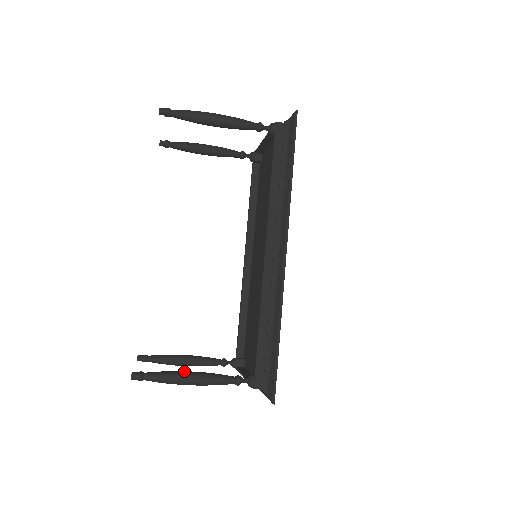
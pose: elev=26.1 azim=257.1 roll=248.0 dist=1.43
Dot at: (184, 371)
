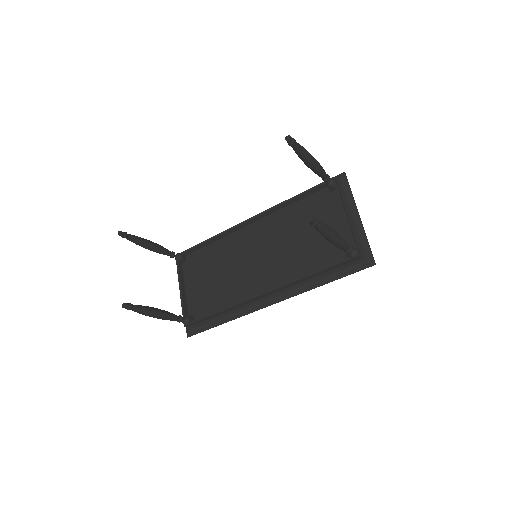
Dot at: (156, 311)
